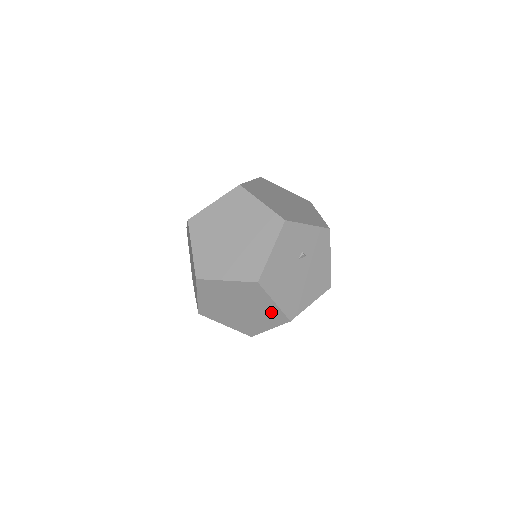
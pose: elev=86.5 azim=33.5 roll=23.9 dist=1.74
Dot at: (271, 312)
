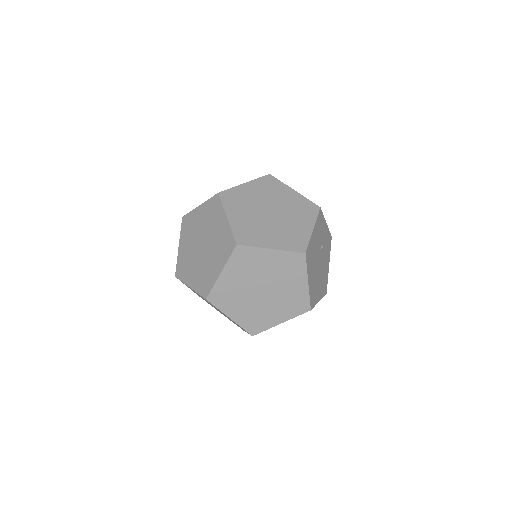
Dot at: (297, 297)
